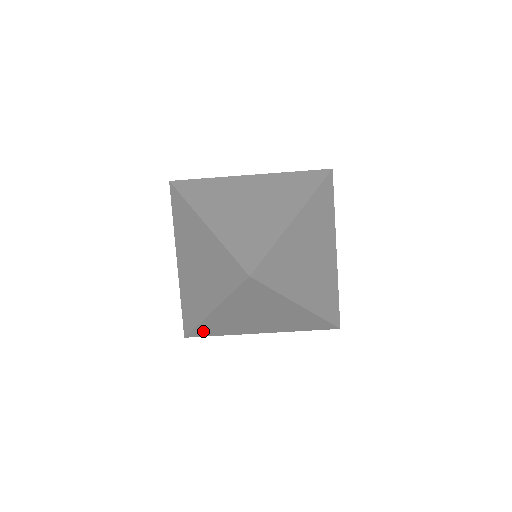
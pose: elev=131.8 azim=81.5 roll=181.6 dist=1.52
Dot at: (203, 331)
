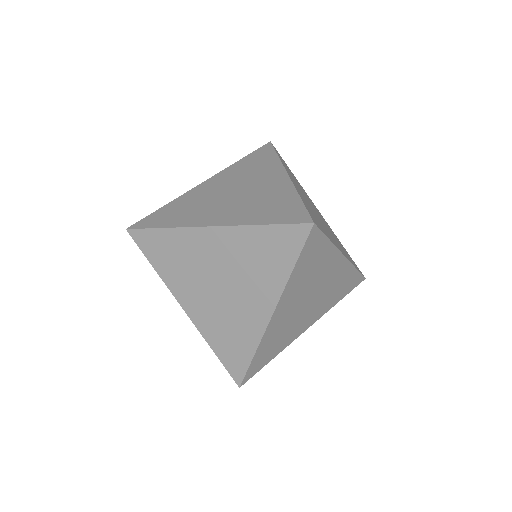
Dot at: (258, 361)
